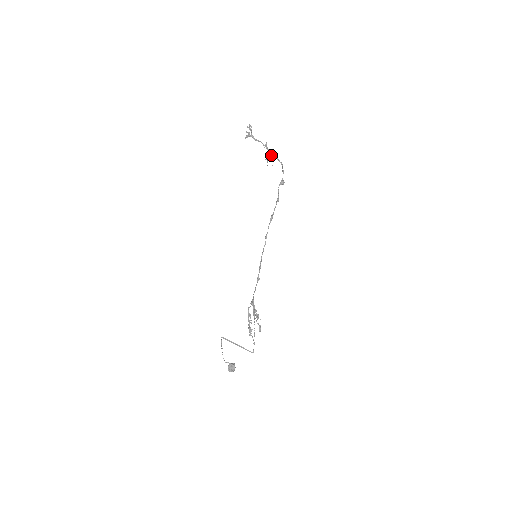
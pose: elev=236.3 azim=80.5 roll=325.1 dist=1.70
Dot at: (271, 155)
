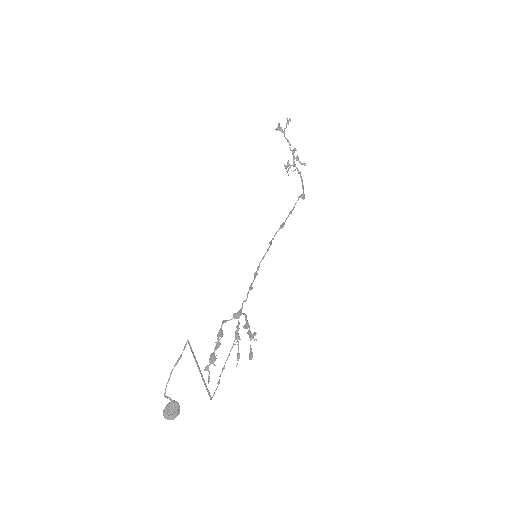
Dot at: (295, 164)
